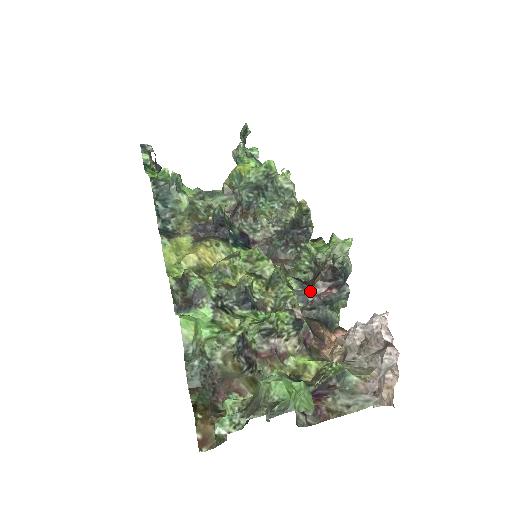
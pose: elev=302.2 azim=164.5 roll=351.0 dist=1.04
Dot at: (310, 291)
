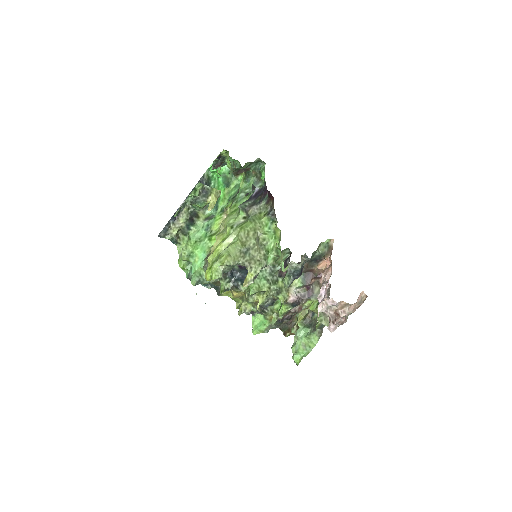
Dot at: occluded
